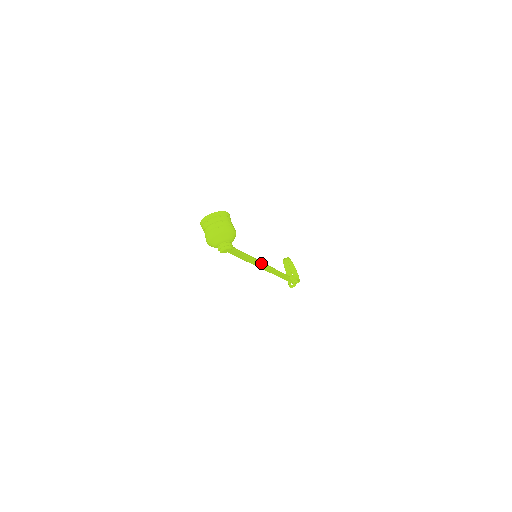
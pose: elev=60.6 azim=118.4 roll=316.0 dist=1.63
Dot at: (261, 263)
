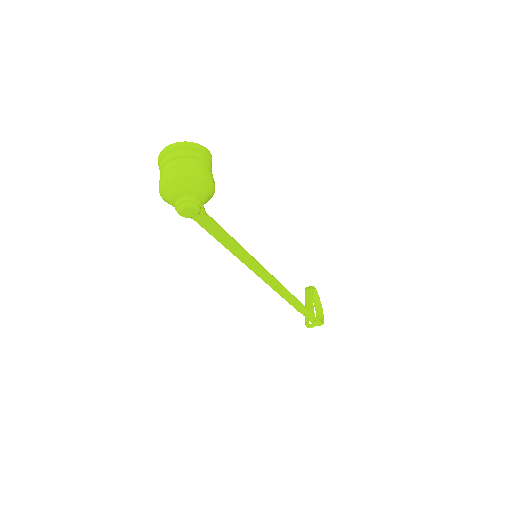
Dot at: (261, 267)
